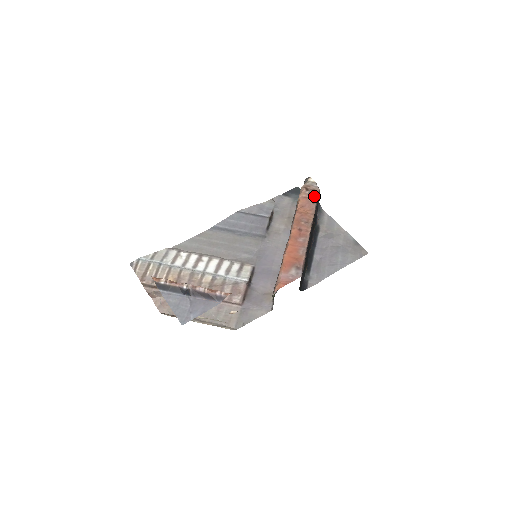
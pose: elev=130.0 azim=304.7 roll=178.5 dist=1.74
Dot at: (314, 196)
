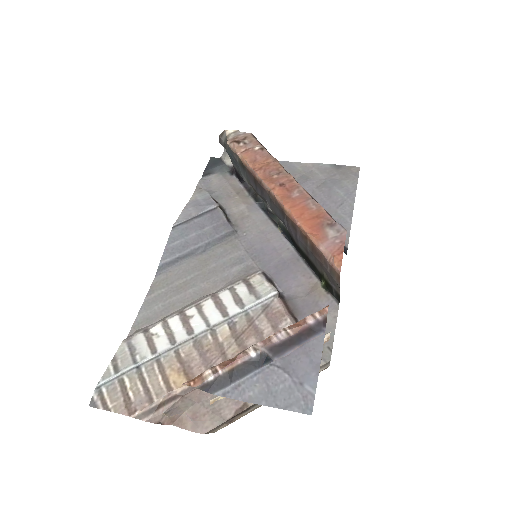
Dot at: (254, 143)
